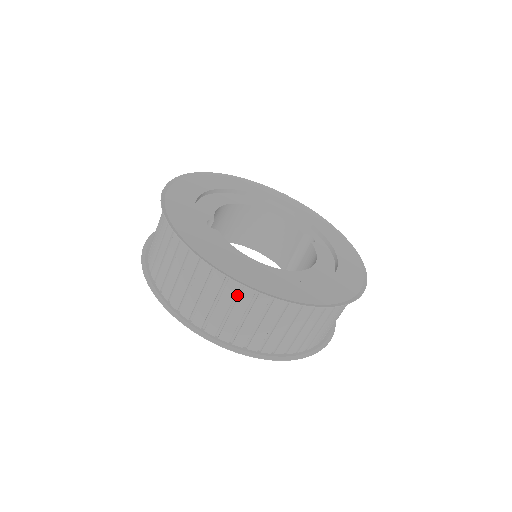
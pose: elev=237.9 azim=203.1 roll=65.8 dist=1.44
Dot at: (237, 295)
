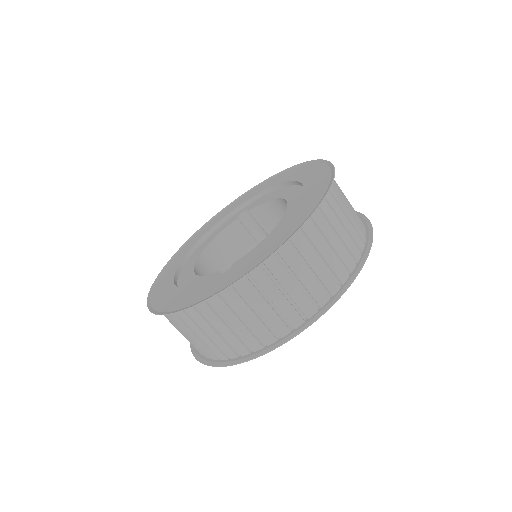
Dot at: (317, 231)
